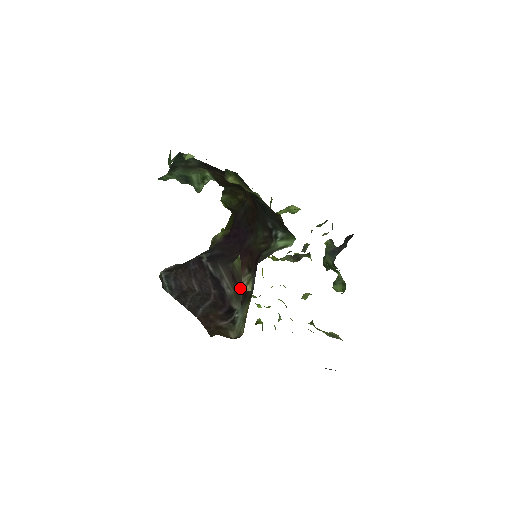
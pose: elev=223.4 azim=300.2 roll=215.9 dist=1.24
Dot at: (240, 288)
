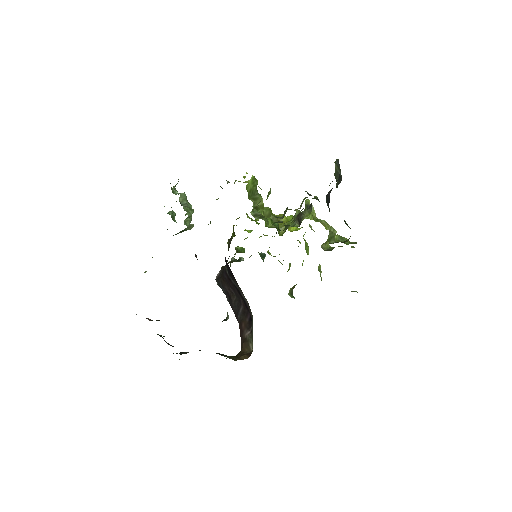
Dot at: occluded
